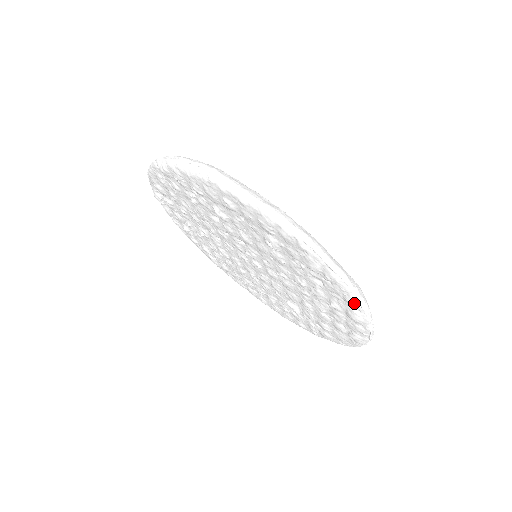
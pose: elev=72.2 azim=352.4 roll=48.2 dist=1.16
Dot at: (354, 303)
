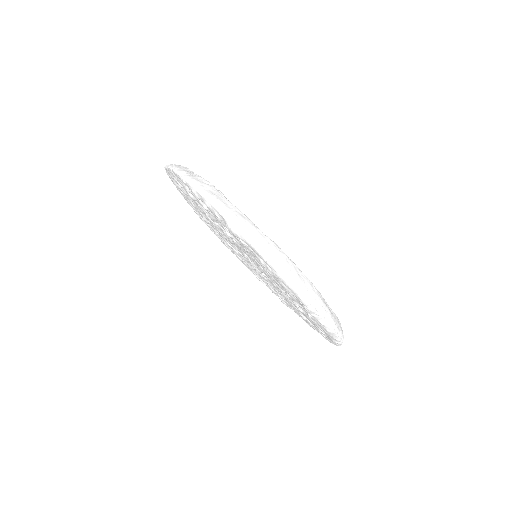
Dot at: (299, 316)
